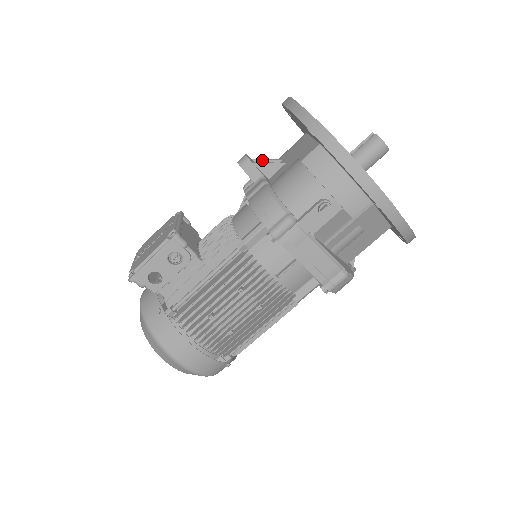
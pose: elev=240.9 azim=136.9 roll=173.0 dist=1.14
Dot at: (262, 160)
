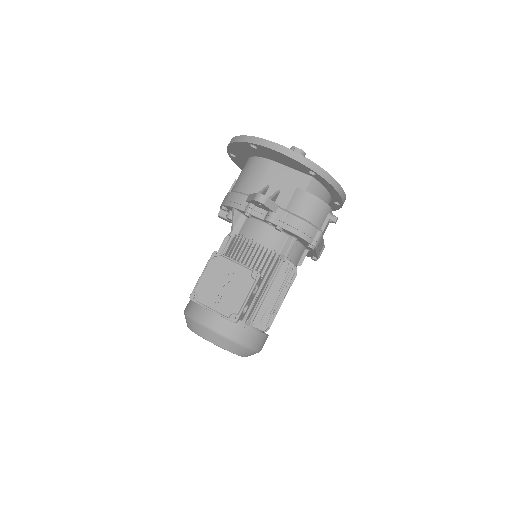
Dot at: (262, 192)
